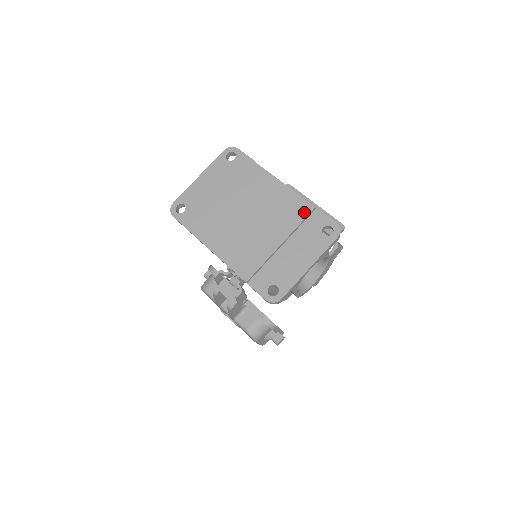
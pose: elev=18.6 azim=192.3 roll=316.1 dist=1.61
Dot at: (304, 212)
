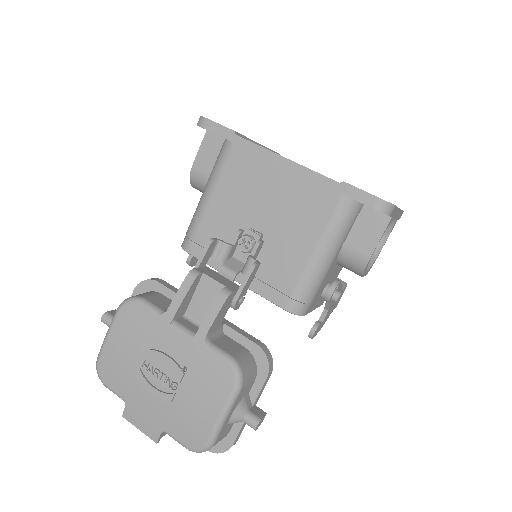
Dot at: occluded
